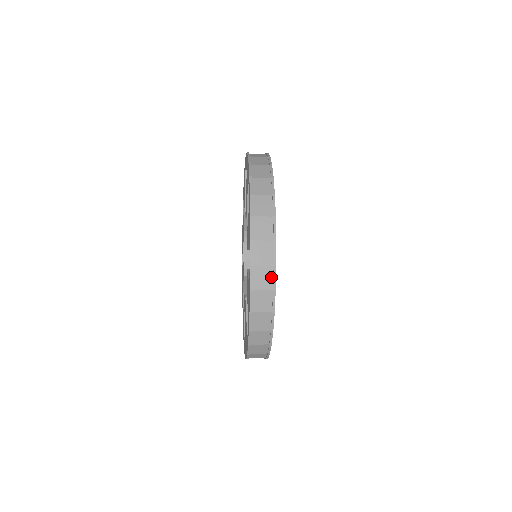
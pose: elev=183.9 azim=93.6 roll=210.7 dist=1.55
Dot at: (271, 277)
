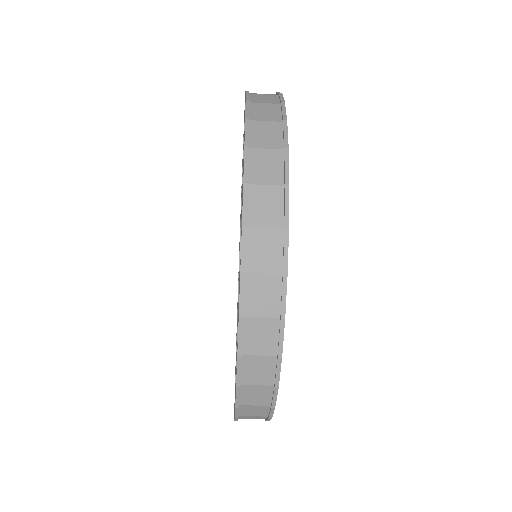
Dot at: (279, 249)
